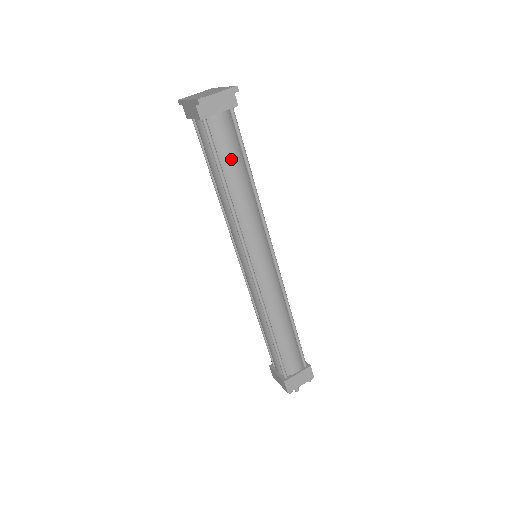
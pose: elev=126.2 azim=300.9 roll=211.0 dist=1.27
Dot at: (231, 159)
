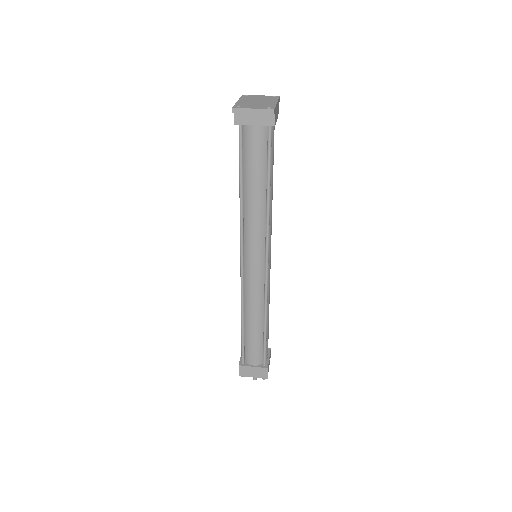
Dot at: (253, 168)
